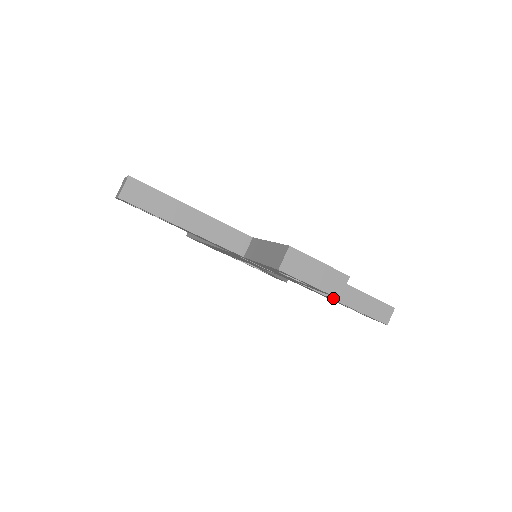
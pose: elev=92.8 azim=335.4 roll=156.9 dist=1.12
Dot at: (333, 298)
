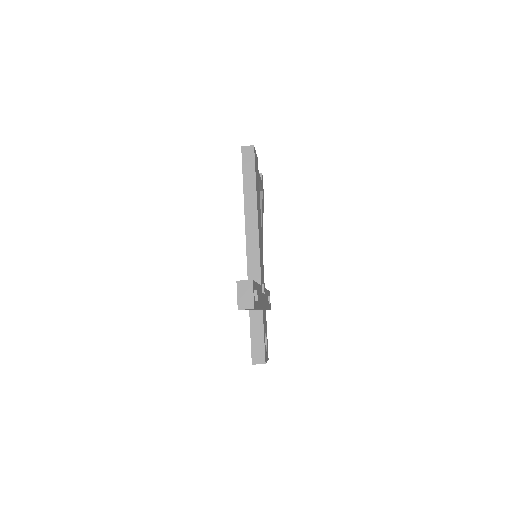
Dot at: occluded
